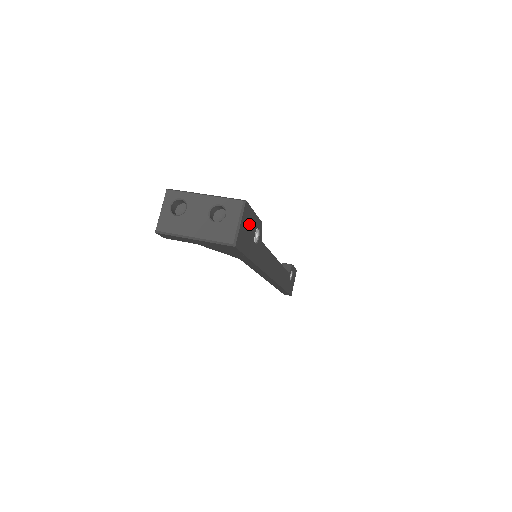
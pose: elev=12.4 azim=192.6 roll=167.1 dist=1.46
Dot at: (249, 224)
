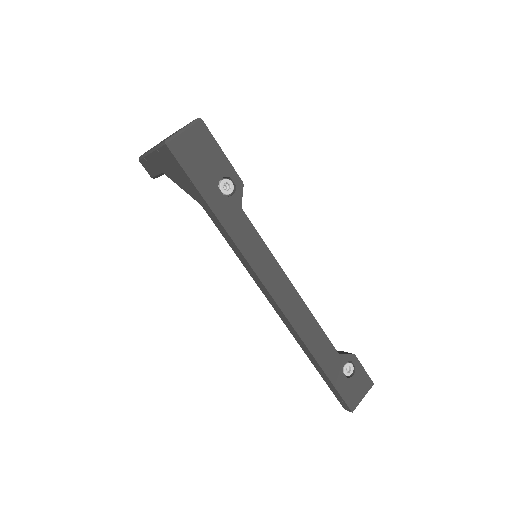
Dot at: (207, 153)
